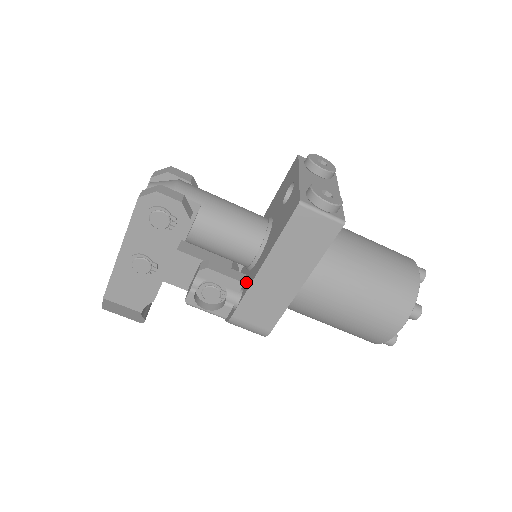
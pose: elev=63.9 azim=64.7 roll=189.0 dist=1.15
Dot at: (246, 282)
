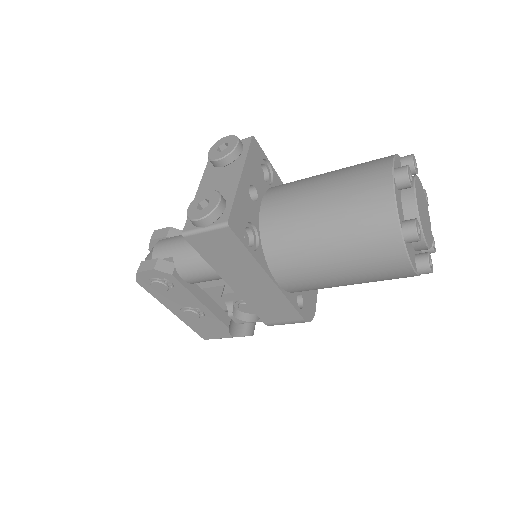
Dot at: occluded
